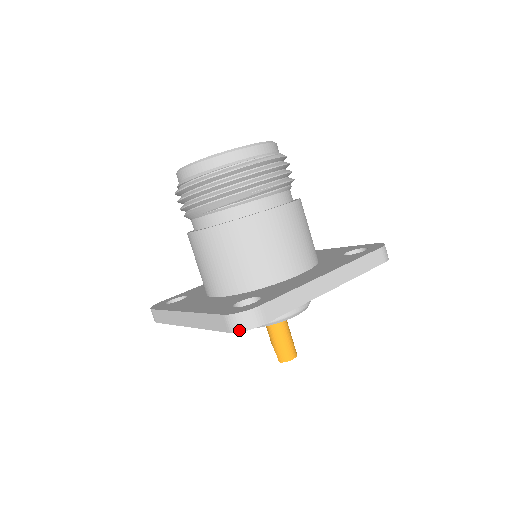
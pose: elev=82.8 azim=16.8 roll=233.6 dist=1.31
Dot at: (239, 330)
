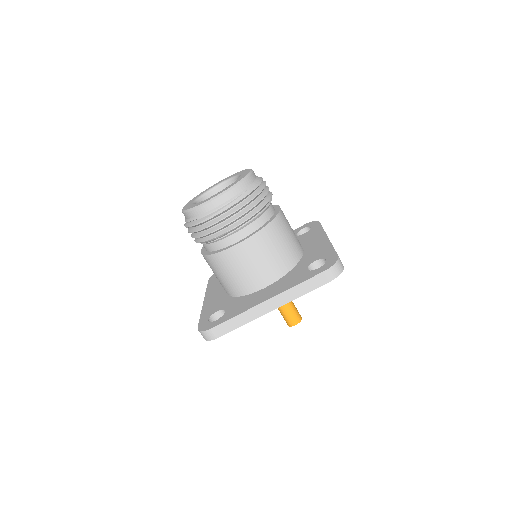
Dot at: (205, 339)
